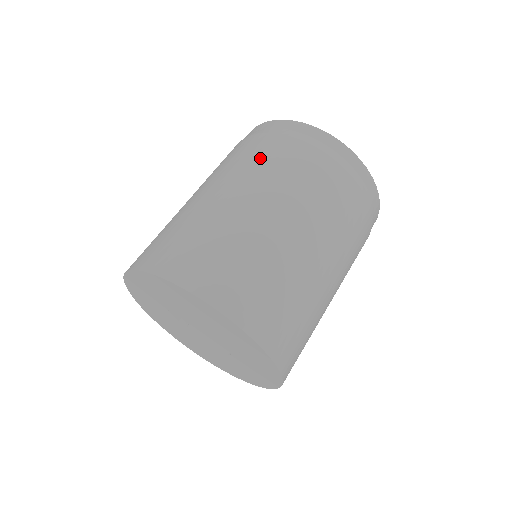
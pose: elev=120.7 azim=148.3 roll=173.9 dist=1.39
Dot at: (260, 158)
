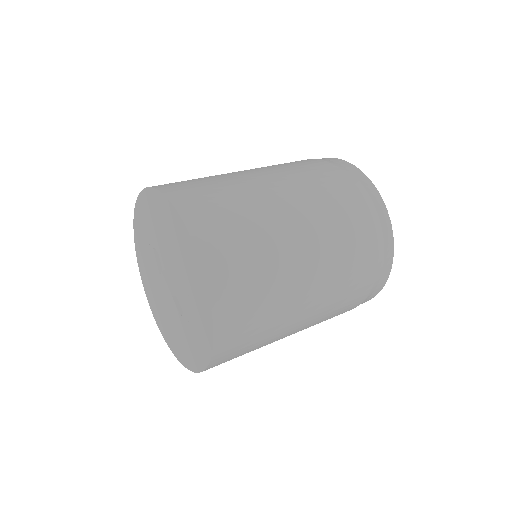
Dot at: (302, 168)
